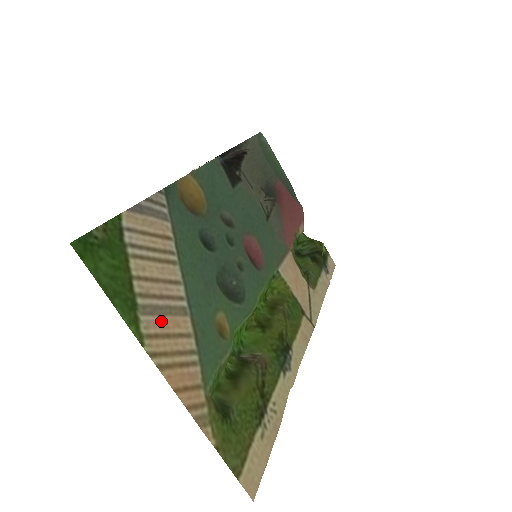
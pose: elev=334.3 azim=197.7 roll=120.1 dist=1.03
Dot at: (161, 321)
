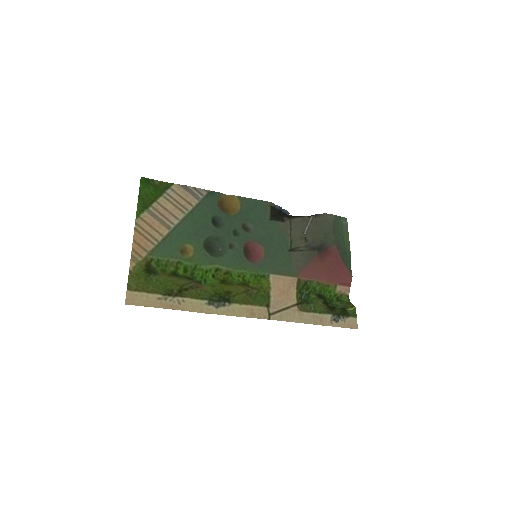
Dot at: (153, 220)
